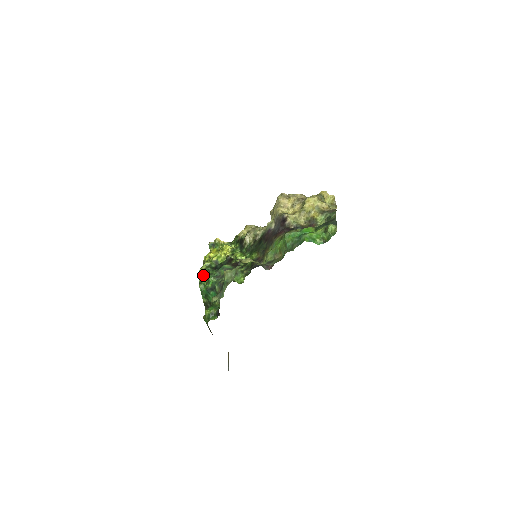
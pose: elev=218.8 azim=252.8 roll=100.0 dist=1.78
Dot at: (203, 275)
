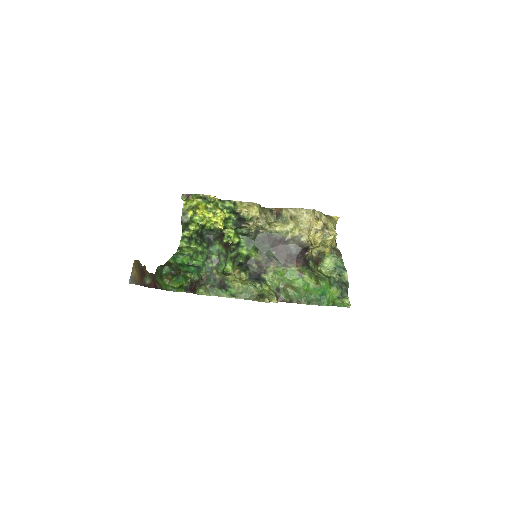
Dot at: (188, 243)
